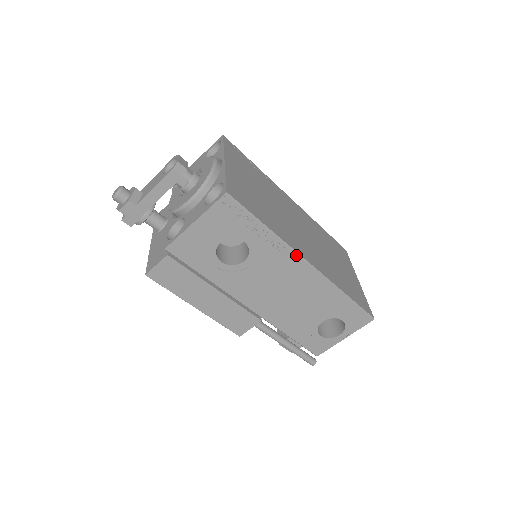
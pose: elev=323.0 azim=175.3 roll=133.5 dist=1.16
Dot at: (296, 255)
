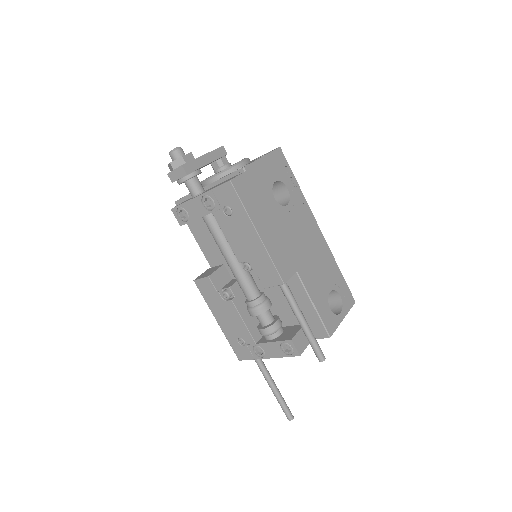
Dot at: (313, 216)
